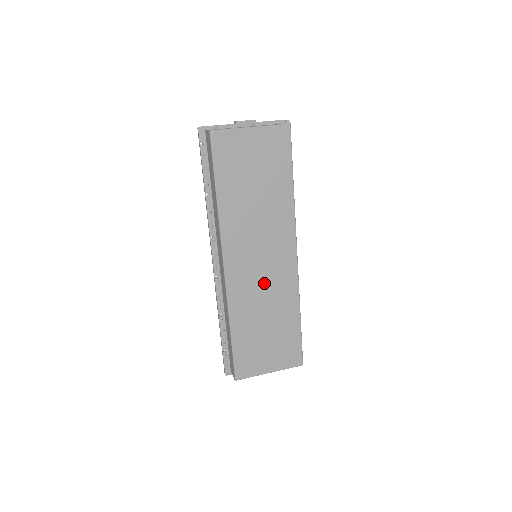
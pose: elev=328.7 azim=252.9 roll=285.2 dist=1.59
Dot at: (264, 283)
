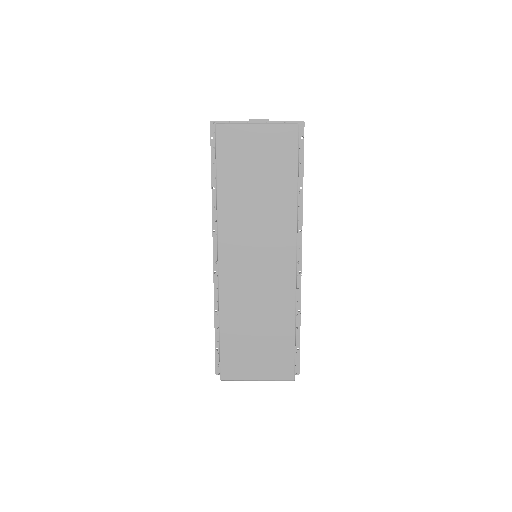
Dot at: (258, 284)
